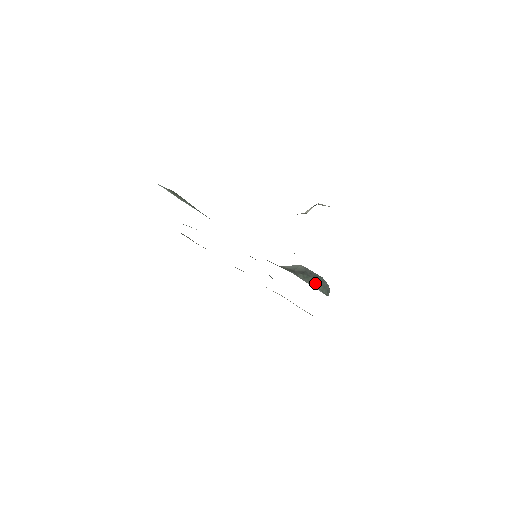
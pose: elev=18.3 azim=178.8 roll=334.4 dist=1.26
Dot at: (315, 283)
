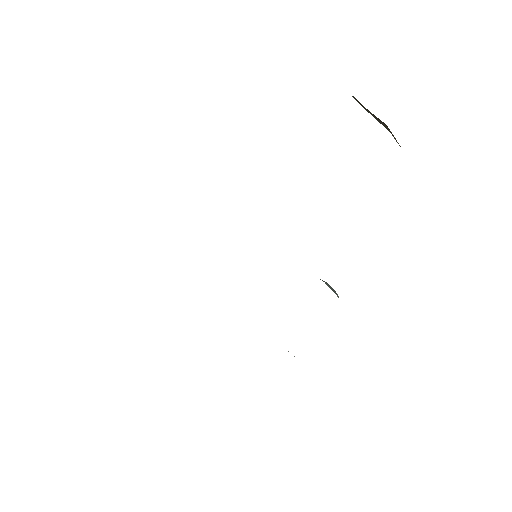
Dot at: occluded
